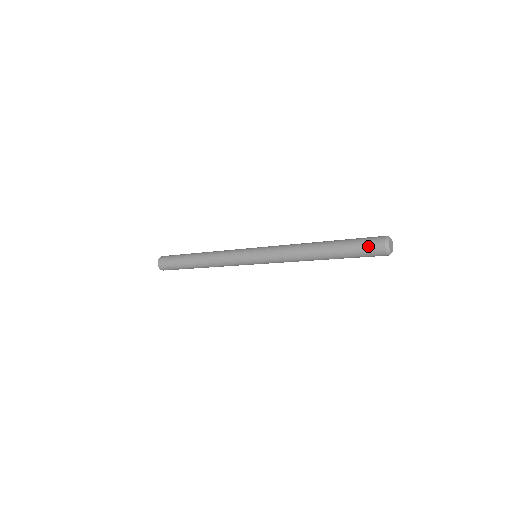
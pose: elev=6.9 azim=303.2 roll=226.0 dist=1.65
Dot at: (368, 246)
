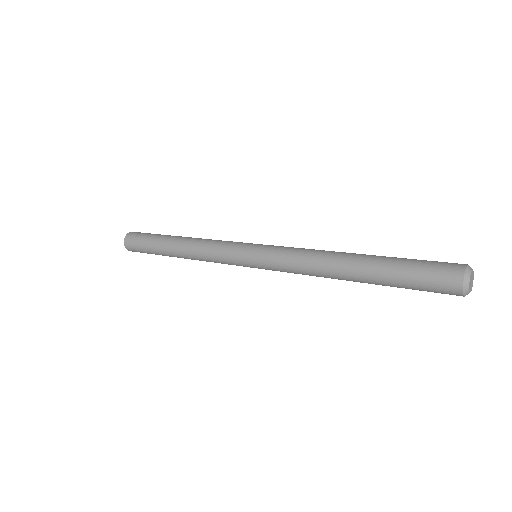
Dot at: (434, 292)
